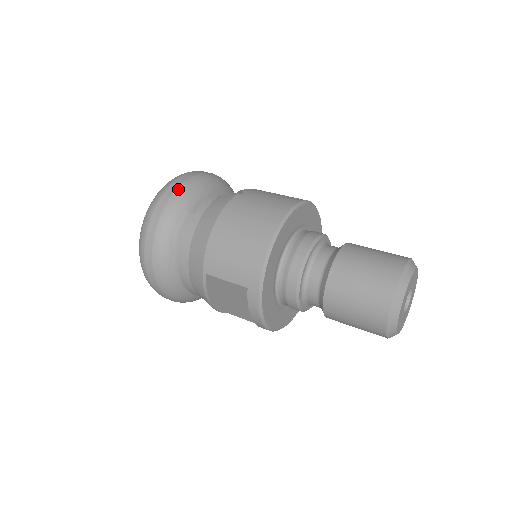
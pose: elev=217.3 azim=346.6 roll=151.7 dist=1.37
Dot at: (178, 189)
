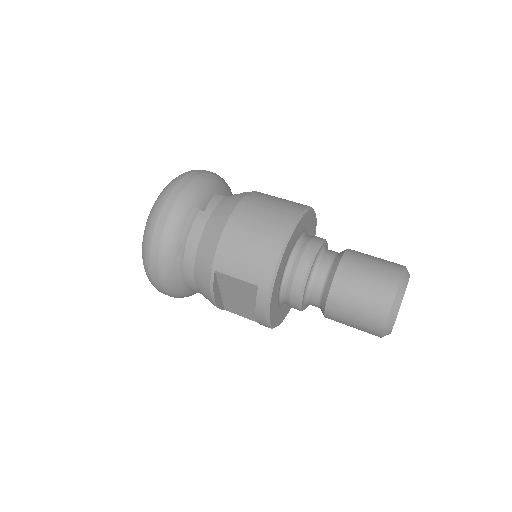
Dot at: (188, 186)
